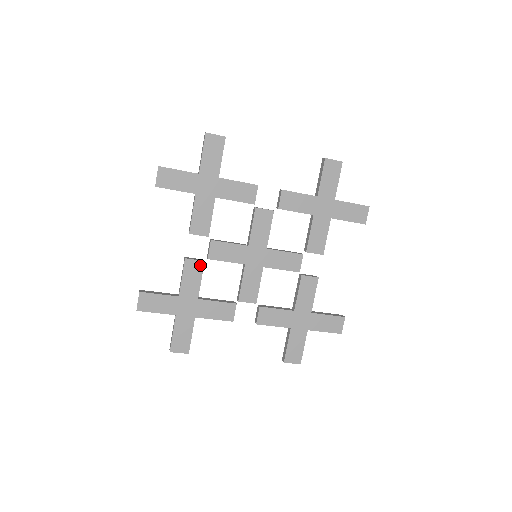
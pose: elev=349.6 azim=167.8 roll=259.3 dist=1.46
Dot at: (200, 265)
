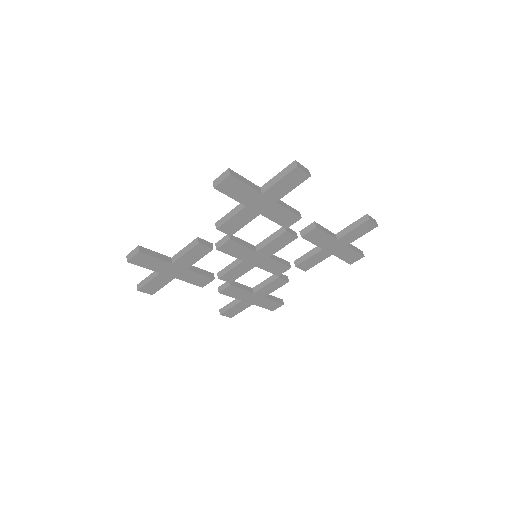
Dot at: (231, 287)
